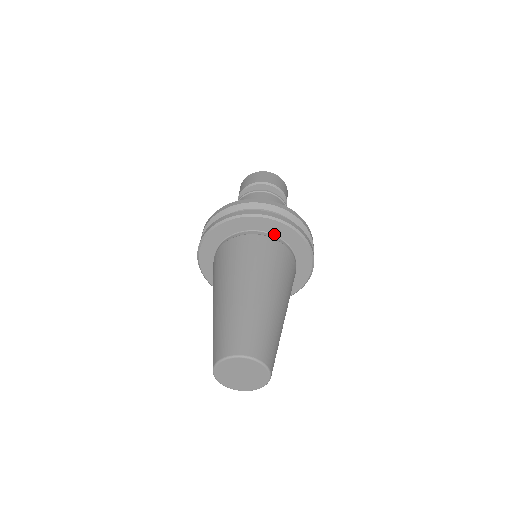
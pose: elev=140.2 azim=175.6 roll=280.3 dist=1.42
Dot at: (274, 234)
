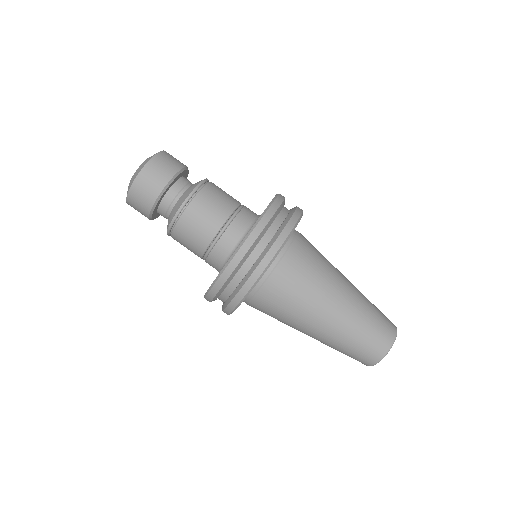
Dot at: occluded
